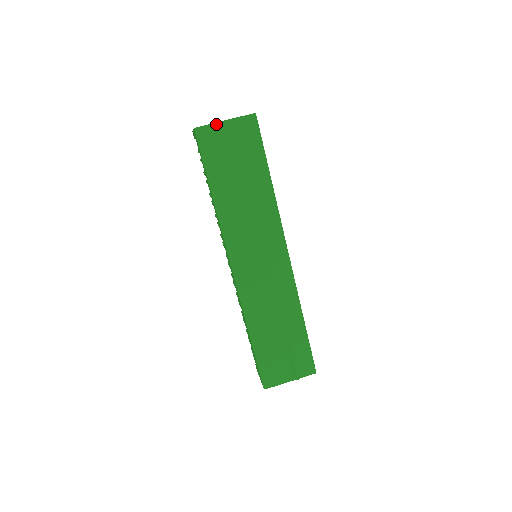
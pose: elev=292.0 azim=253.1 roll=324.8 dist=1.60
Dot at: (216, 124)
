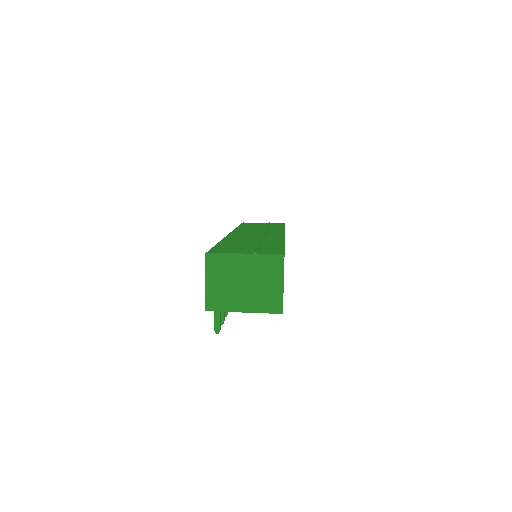
Dot at: occluded
